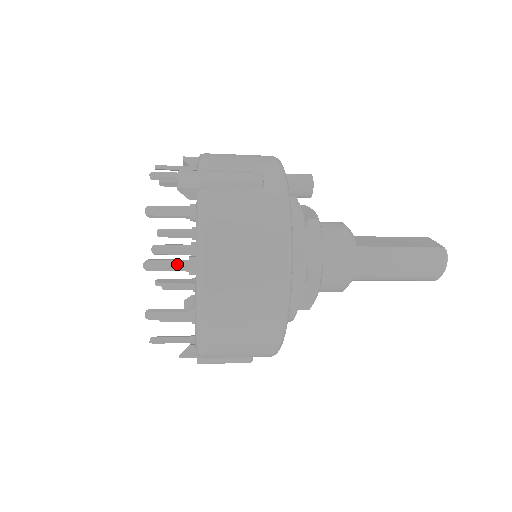
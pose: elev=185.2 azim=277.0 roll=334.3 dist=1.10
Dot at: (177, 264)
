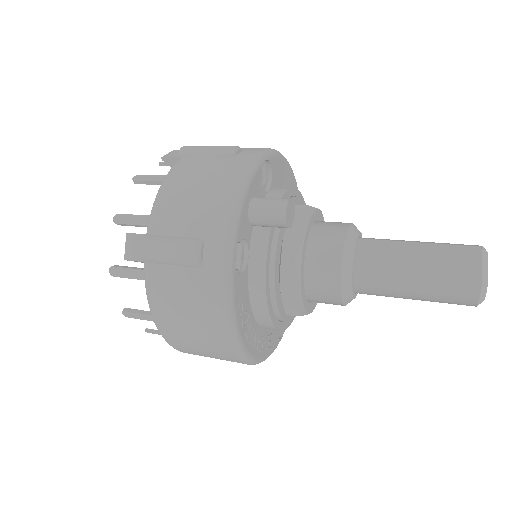
Dot at: (146, 317)
